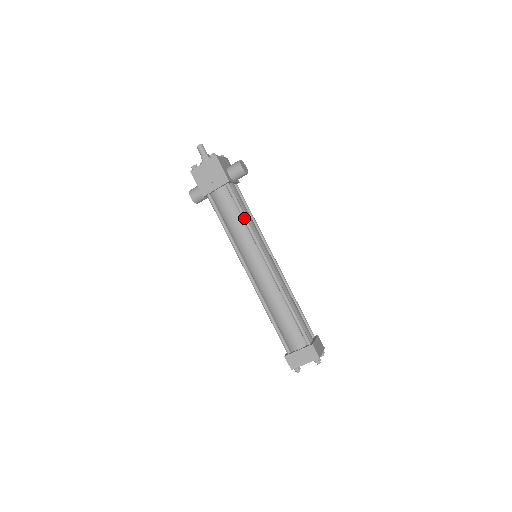
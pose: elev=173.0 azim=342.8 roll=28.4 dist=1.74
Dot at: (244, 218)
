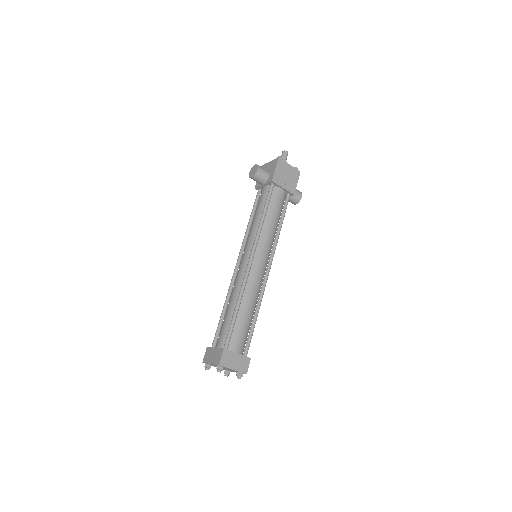
Dot at: (281, 225)
